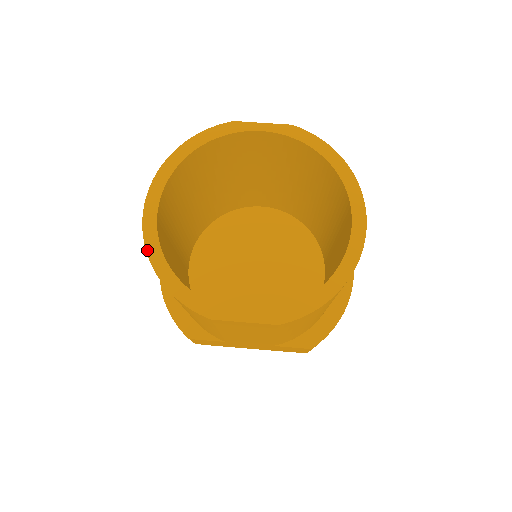
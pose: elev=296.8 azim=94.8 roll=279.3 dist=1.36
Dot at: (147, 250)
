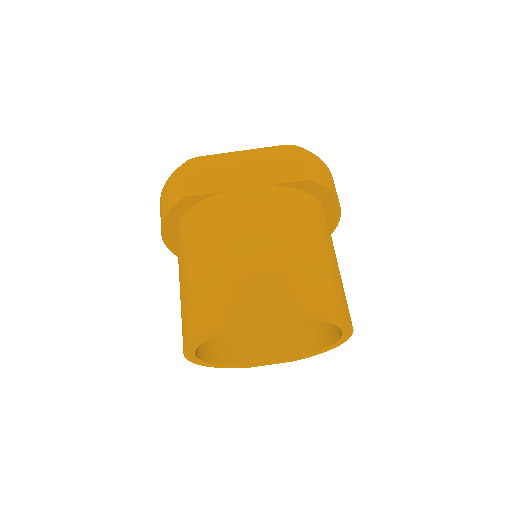
Dot at: occluded
